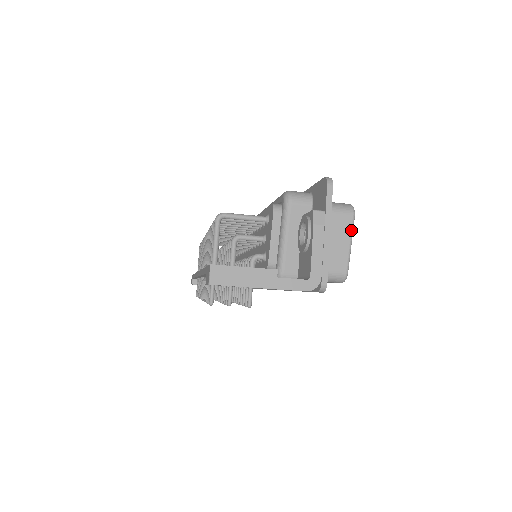
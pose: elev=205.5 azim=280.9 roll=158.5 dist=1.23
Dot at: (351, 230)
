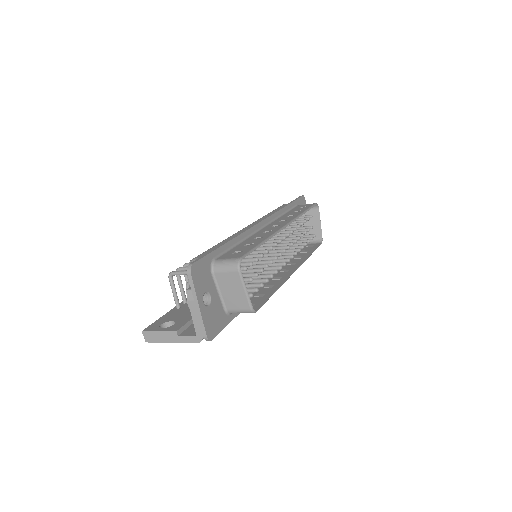
Dot at: (241, 281)
